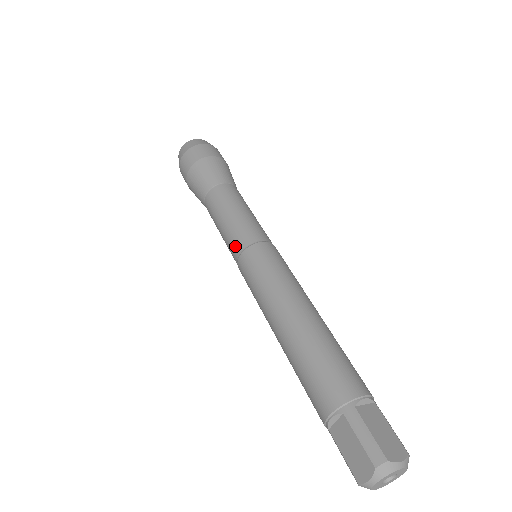
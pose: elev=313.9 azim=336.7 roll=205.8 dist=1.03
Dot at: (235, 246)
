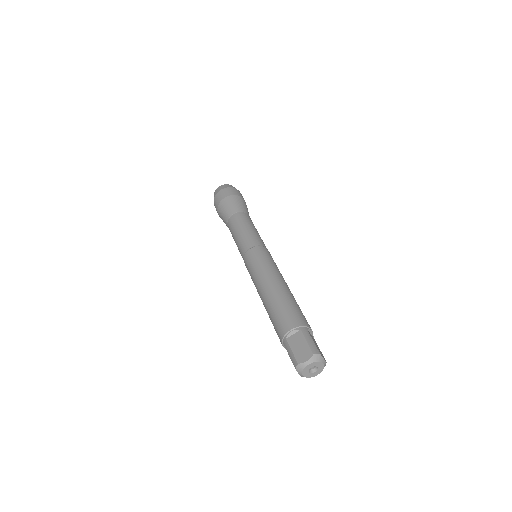
Dot at: (249, 243)
